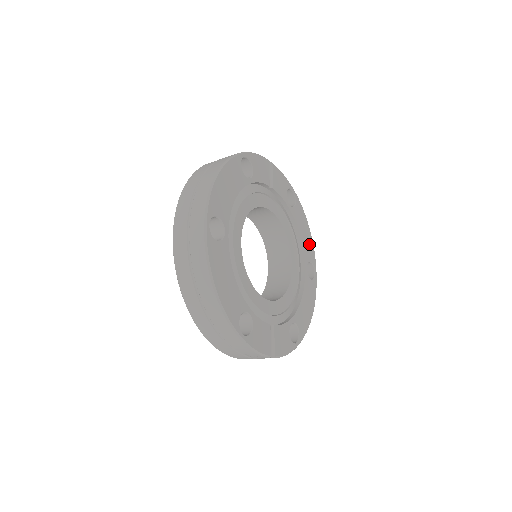
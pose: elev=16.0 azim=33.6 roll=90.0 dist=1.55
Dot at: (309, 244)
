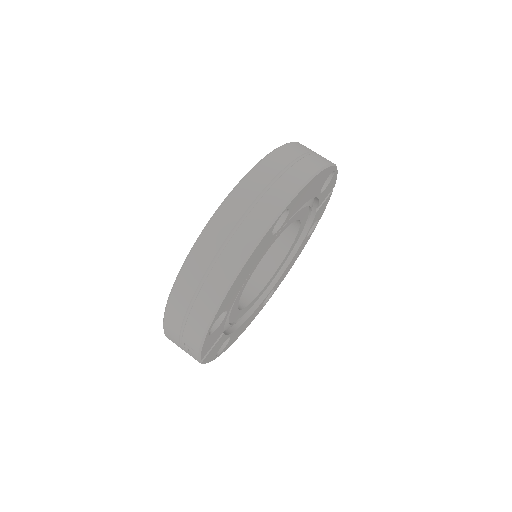
Dot at: (285, 274)
